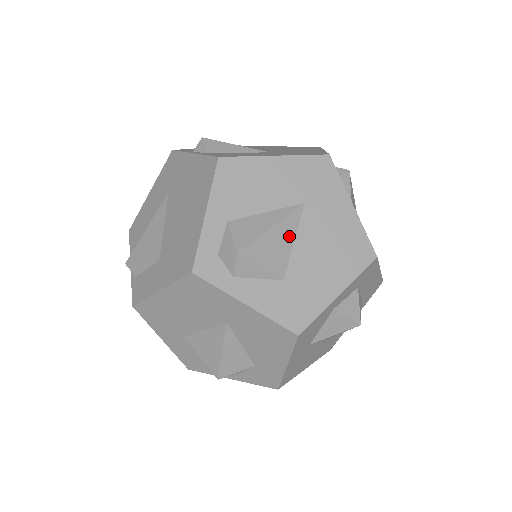
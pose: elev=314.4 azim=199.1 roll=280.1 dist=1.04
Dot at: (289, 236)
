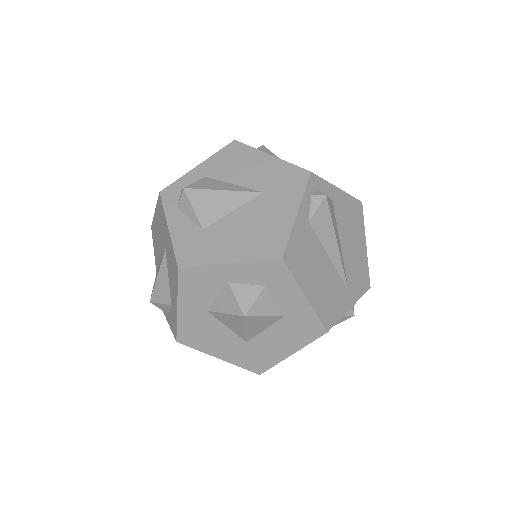
Dot at: (231, 205)
